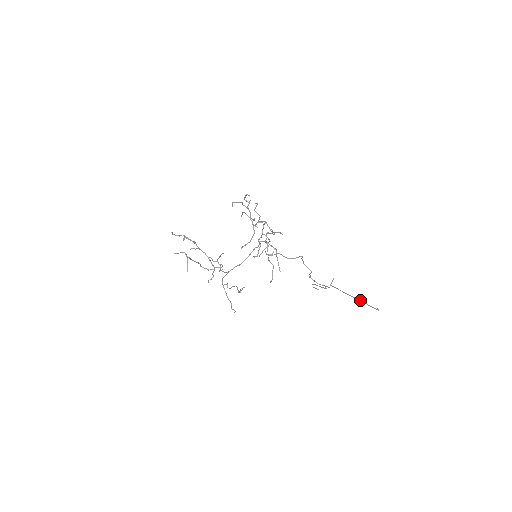
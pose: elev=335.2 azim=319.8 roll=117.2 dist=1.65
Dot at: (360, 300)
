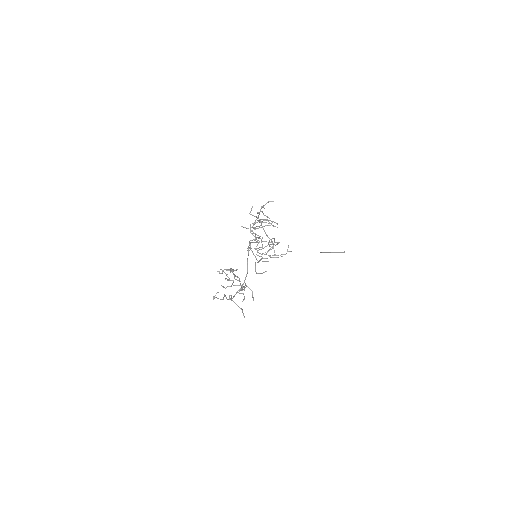
Dot at: (324, 252)
